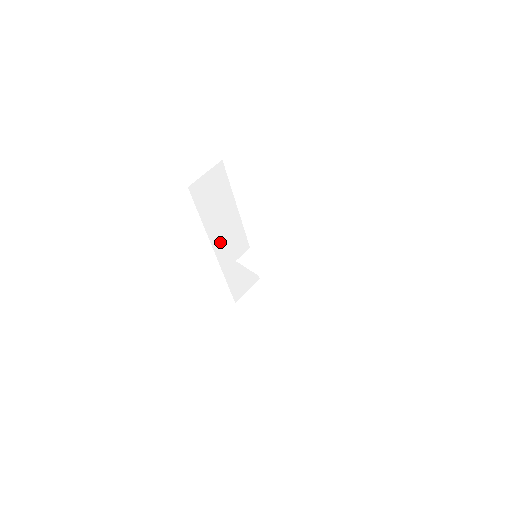
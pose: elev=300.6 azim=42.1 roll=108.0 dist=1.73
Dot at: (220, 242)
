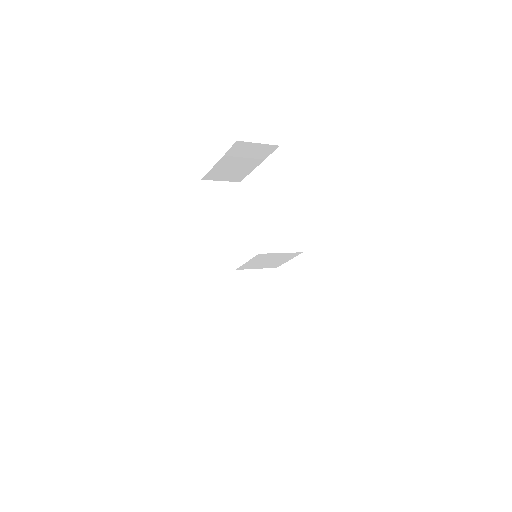
Dot at: (224, 261)
